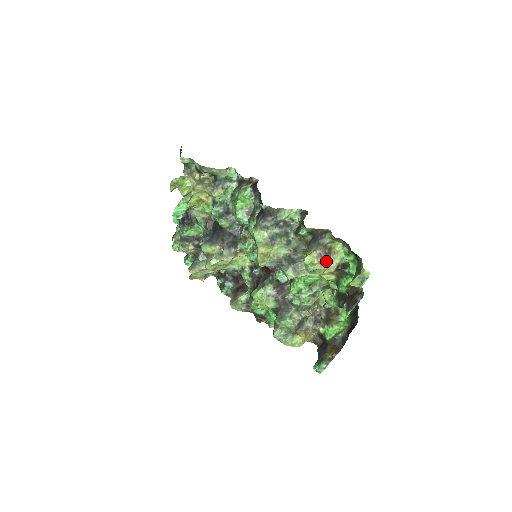
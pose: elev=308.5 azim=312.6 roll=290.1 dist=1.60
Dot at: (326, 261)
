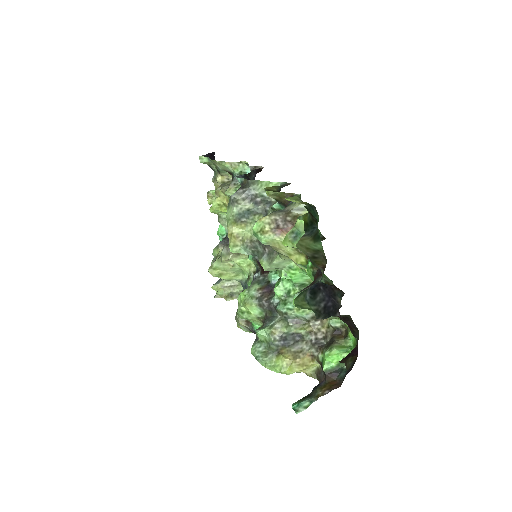
Dot at: (284, 230)
